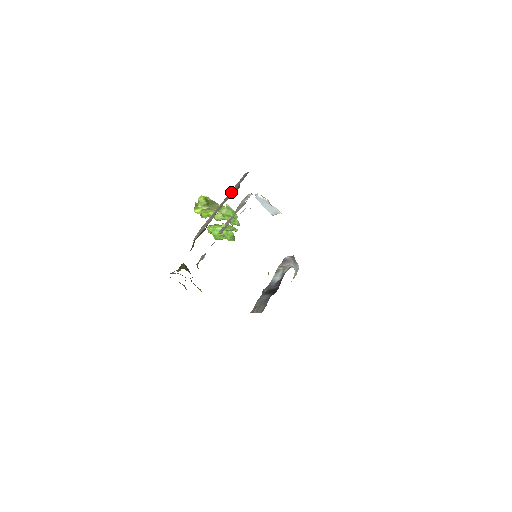
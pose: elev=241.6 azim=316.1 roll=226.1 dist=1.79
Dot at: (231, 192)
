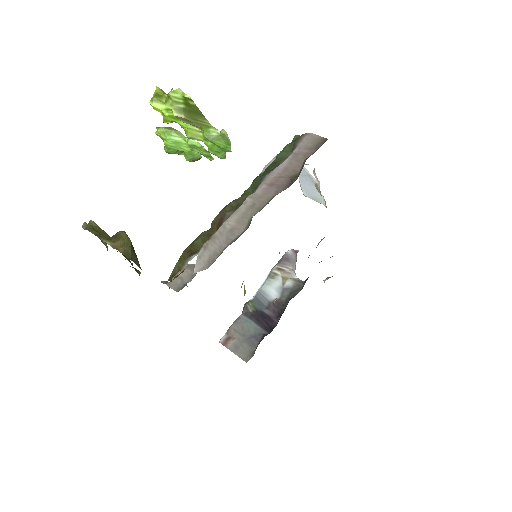
Dot at: (282, 172)
